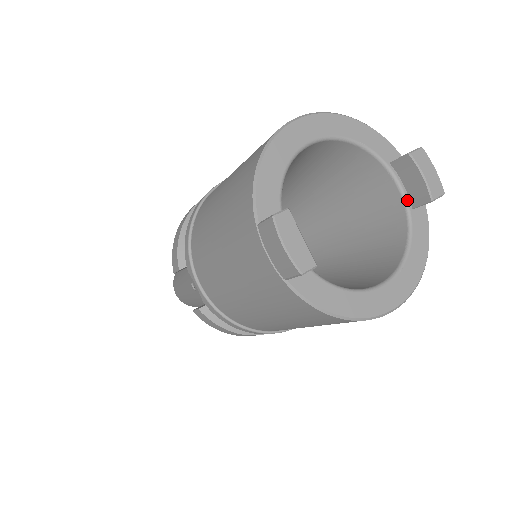
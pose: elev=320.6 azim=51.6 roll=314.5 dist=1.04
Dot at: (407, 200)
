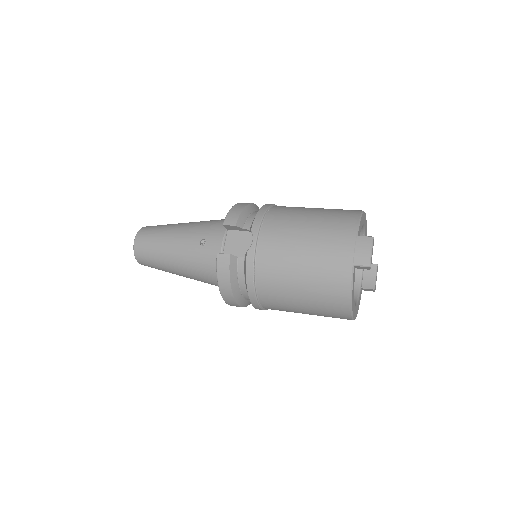
Dot at: (362, 283)
